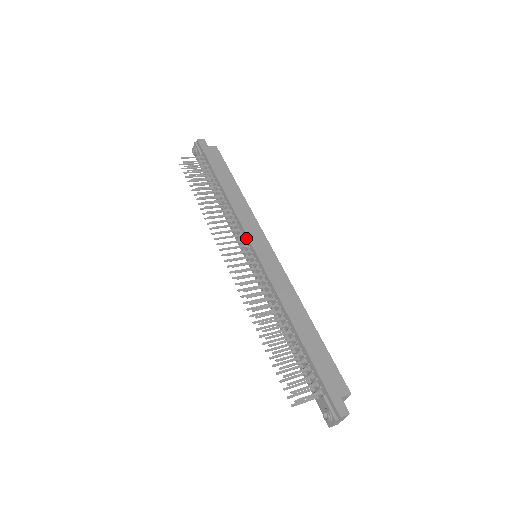
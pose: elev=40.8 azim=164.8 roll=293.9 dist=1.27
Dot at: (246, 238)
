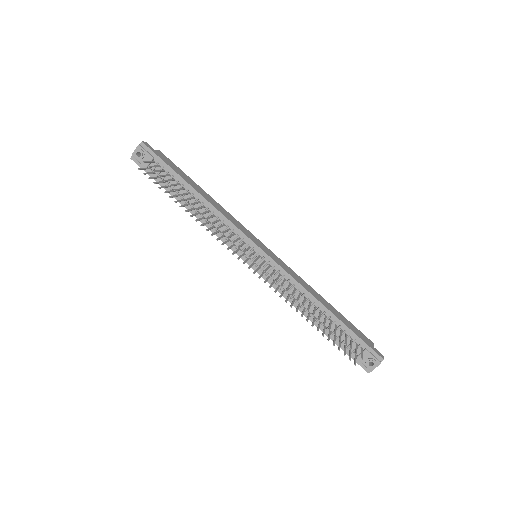
Dot at: (247, 240)
